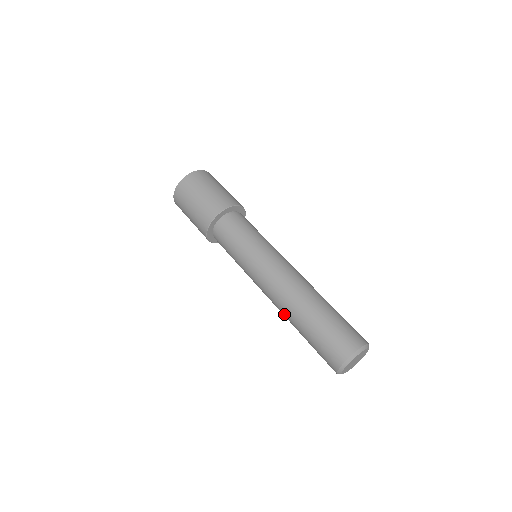
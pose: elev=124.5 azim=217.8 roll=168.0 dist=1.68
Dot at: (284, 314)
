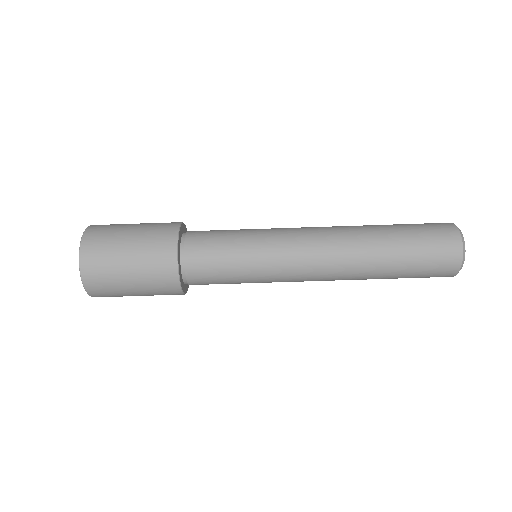
Dot at: occluded
